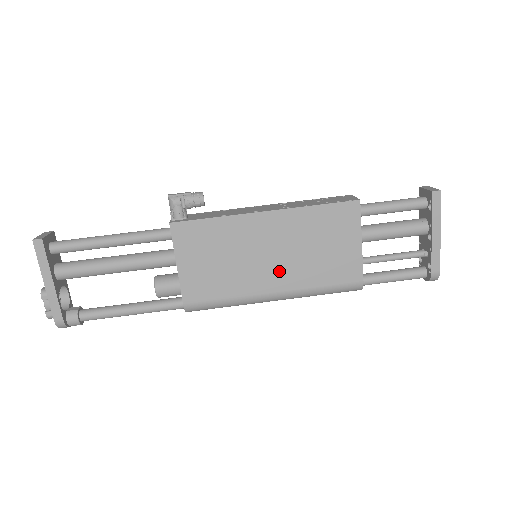
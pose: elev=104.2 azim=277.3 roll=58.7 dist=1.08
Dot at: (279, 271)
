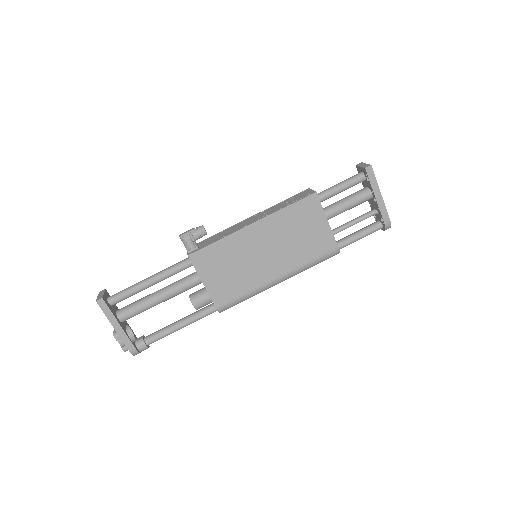
Dot at: (276, 261)
